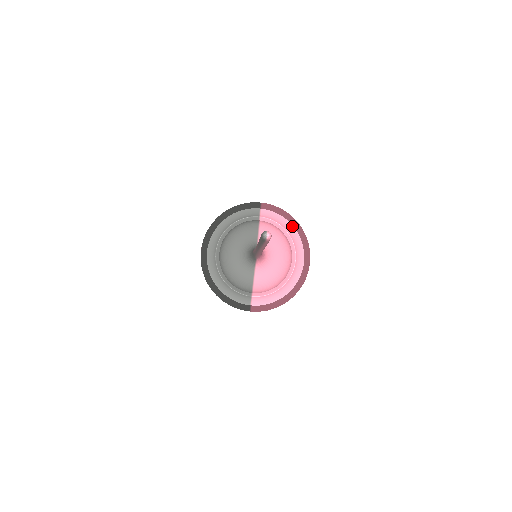
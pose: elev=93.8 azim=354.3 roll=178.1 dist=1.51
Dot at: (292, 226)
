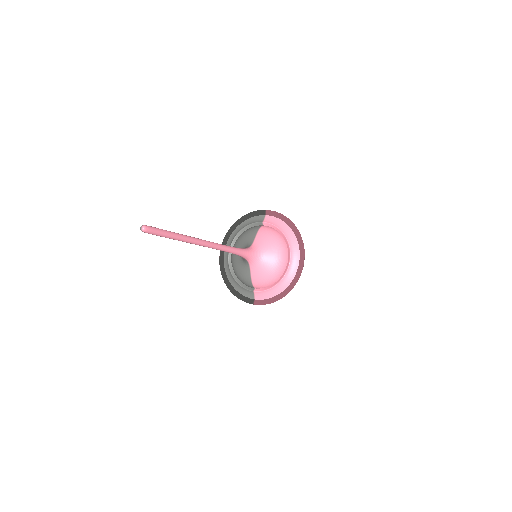
Dot at: (290, 229)
